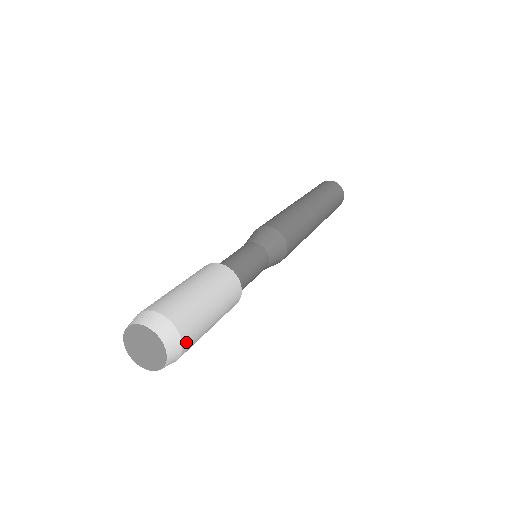
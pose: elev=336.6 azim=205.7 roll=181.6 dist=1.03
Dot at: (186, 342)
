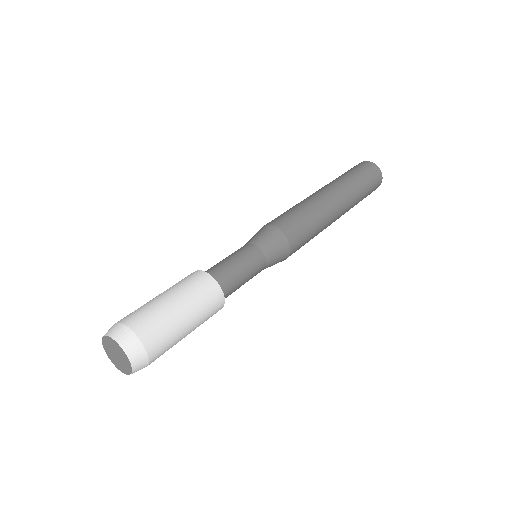
Dot at: (142, 333)
